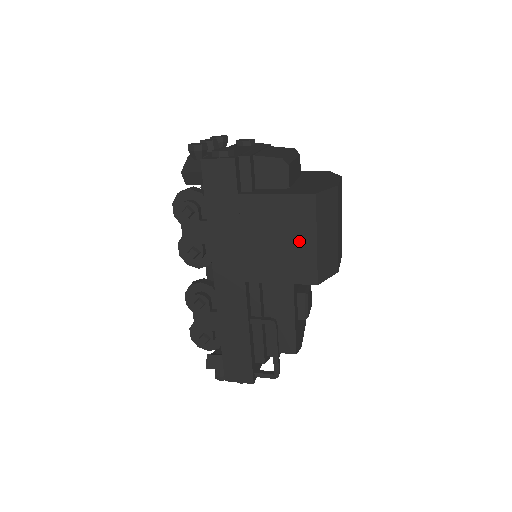
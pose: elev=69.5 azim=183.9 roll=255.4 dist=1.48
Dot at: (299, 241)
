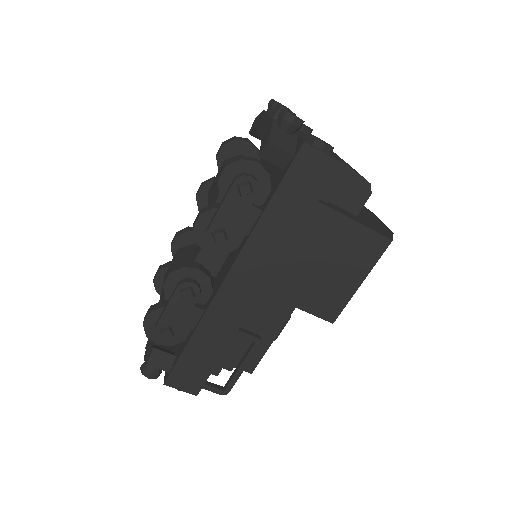
Dot at: (345, 276)
